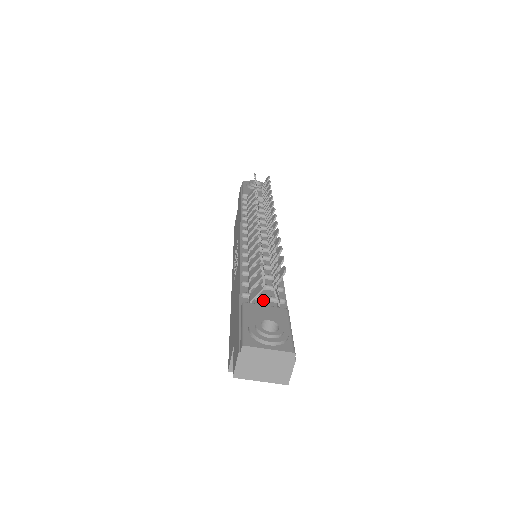
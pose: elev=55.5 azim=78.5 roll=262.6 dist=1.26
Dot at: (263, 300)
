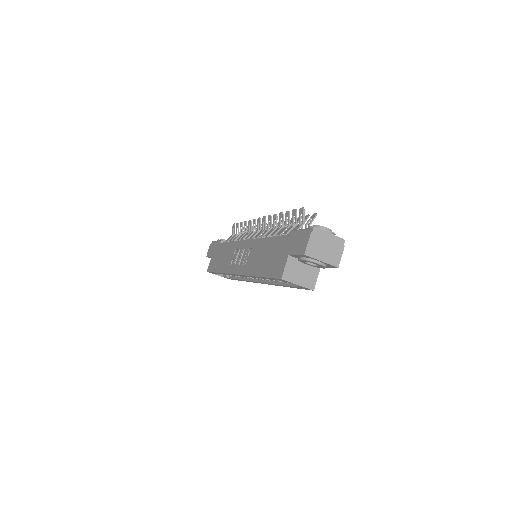
Dot at: occluded
